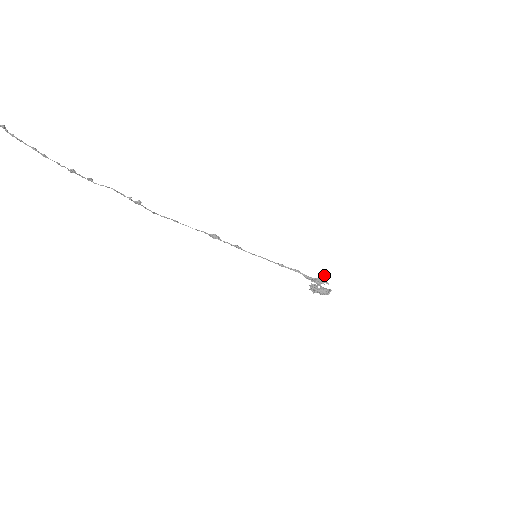
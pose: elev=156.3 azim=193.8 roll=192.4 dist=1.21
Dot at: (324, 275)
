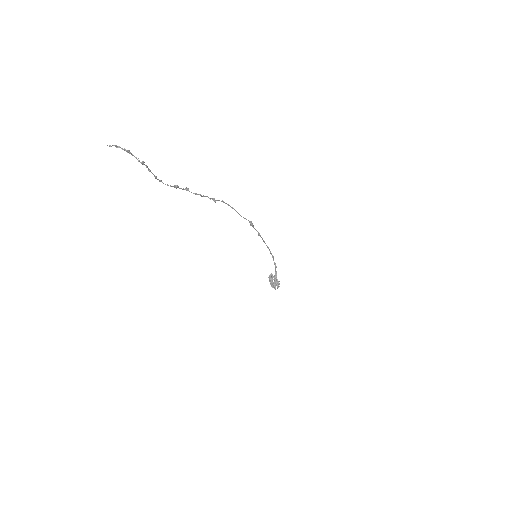
Dot at: occluded
